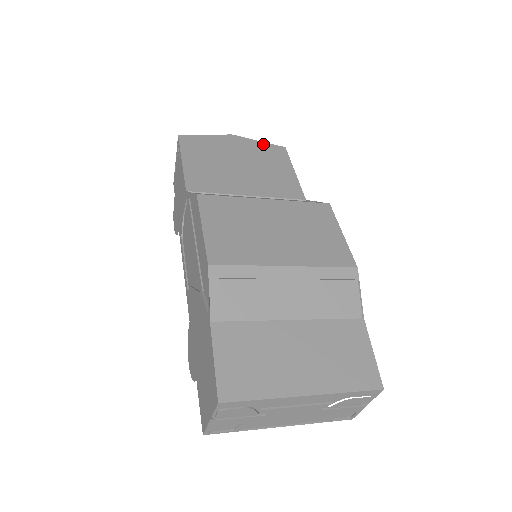
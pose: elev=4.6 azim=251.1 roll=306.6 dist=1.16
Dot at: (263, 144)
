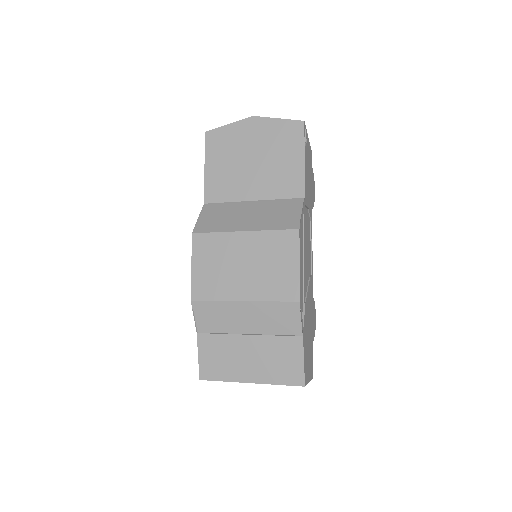
Dot at: (281, 123)
